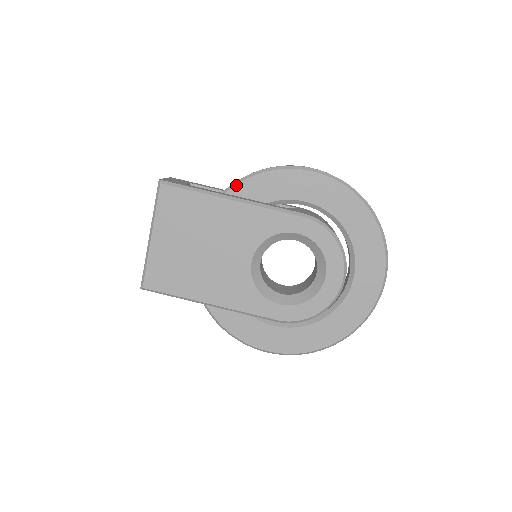
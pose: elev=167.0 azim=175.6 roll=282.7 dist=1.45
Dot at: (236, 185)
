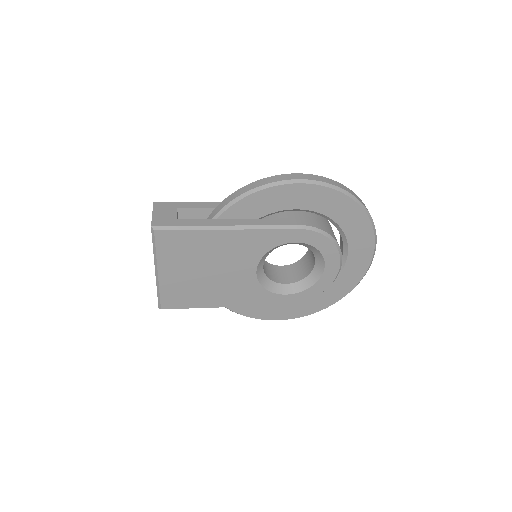
Dot at: (227, 209)
